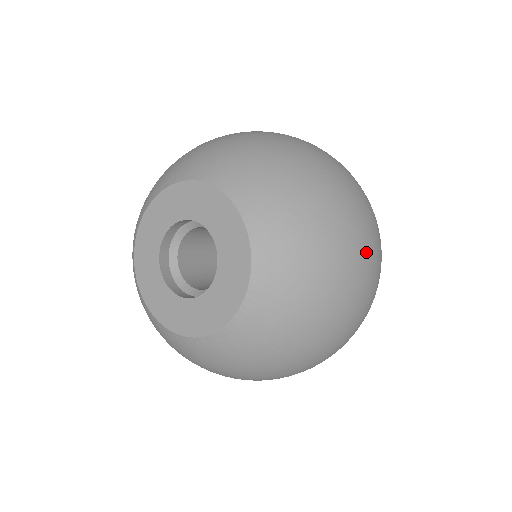
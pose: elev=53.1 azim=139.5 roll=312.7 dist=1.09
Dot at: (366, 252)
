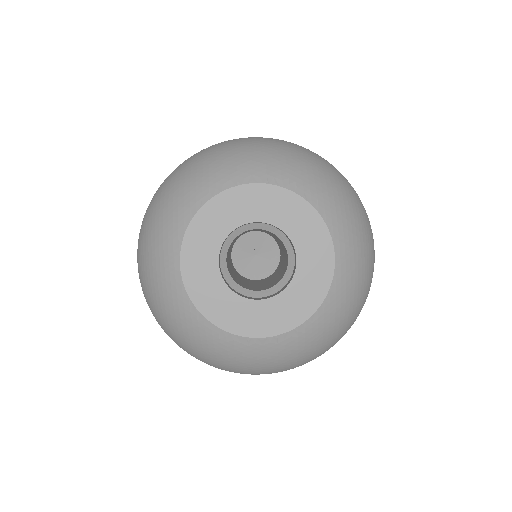
Dot at: occluded
